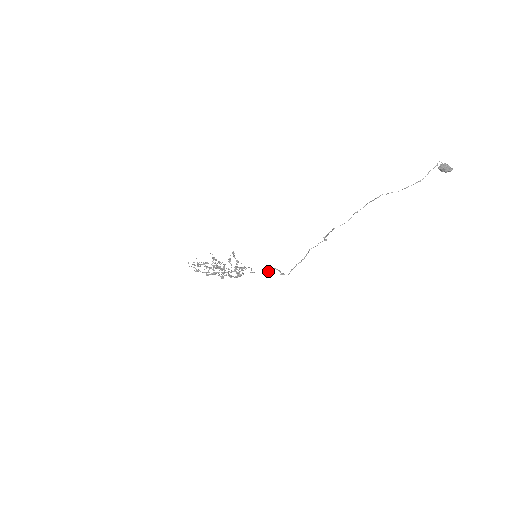
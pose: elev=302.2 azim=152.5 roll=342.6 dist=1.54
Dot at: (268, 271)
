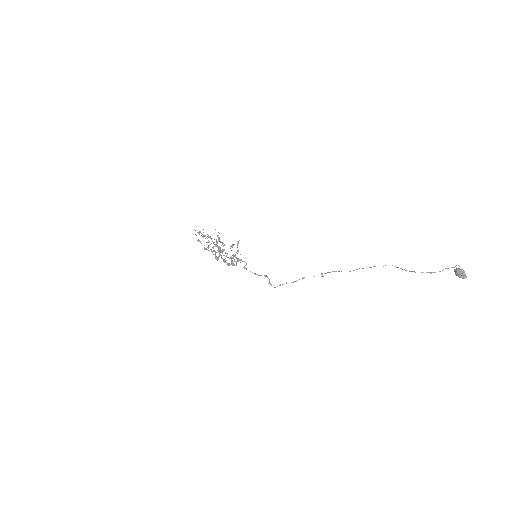
Dot at: occluded
